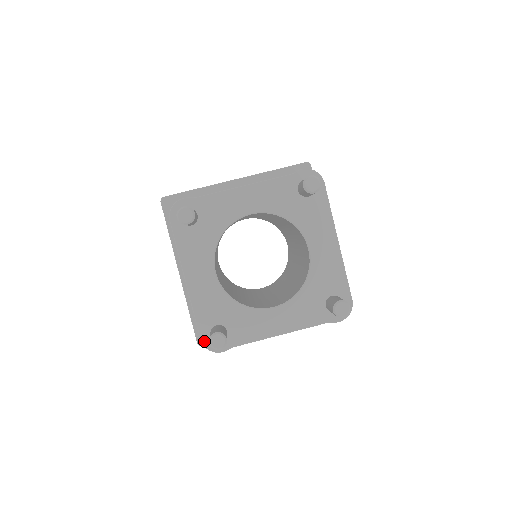
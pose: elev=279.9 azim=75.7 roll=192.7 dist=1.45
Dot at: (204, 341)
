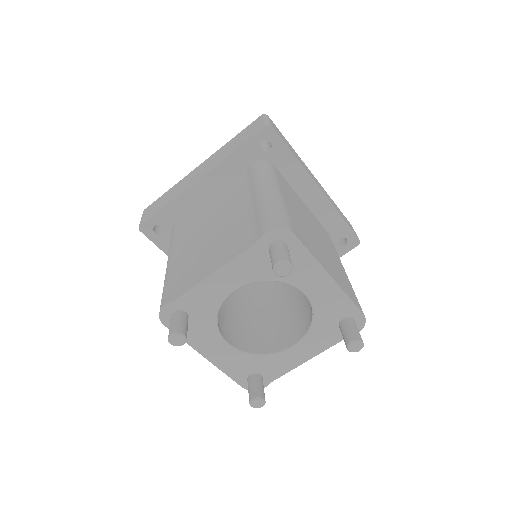
Dot at: (246, 387)
